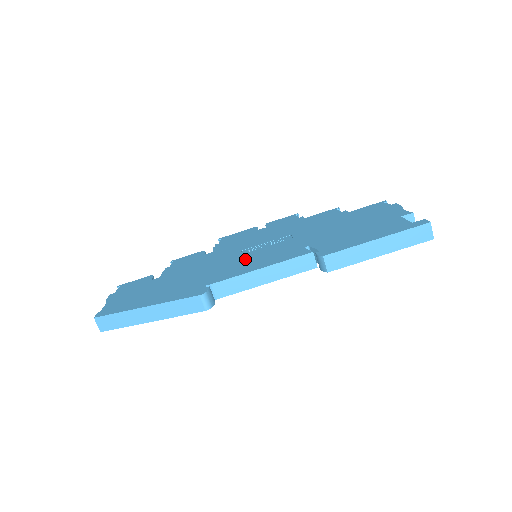
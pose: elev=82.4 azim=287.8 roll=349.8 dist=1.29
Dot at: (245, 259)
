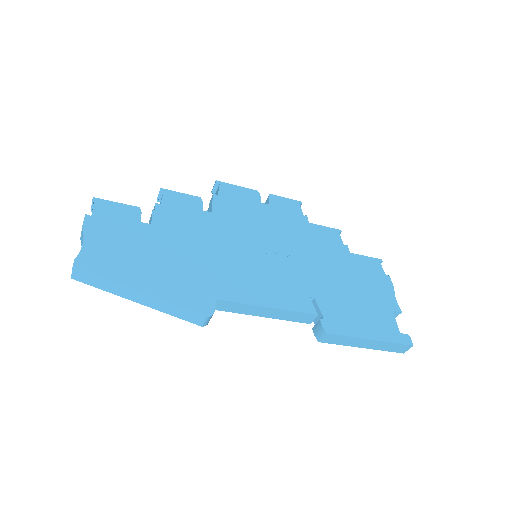
Dot at: (251, 269)
